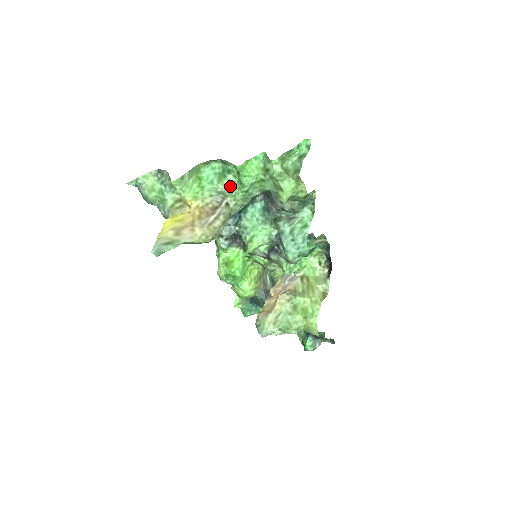
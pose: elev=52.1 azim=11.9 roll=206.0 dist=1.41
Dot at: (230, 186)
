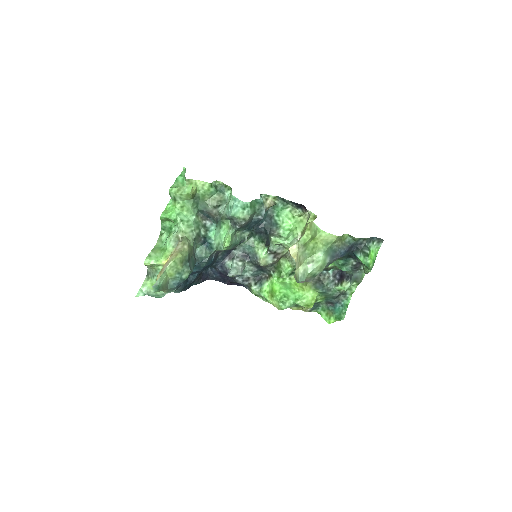
Dot at: (176, 231)
